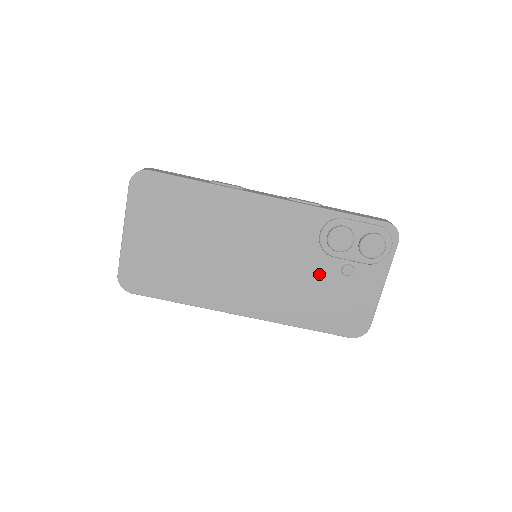
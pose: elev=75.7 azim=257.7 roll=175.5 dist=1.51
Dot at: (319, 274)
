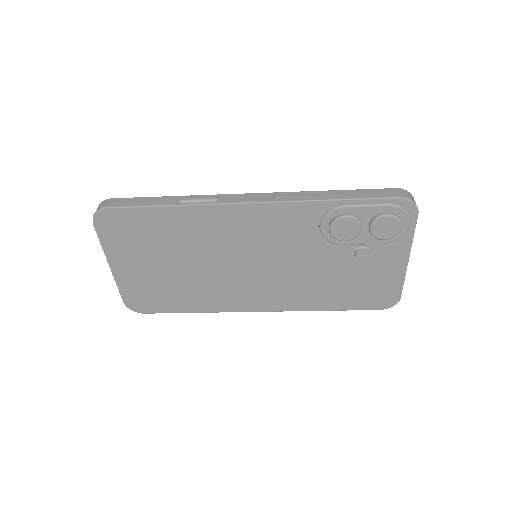
Dot at: (330, 263)
